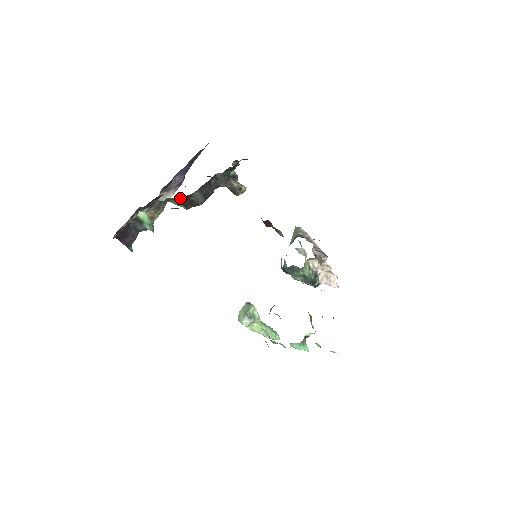
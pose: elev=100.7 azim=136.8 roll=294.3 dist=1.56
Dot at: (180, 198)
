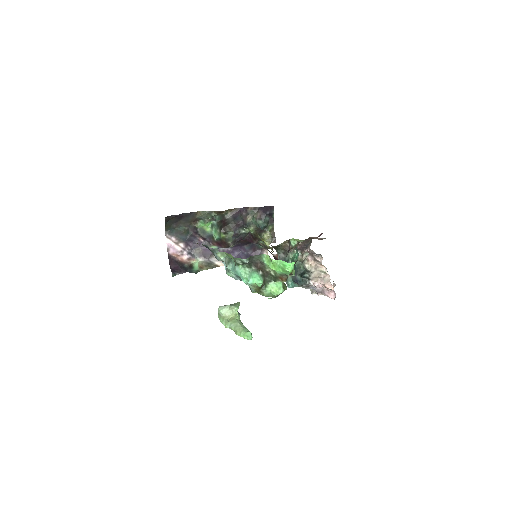
Dot at: (219, 222)
